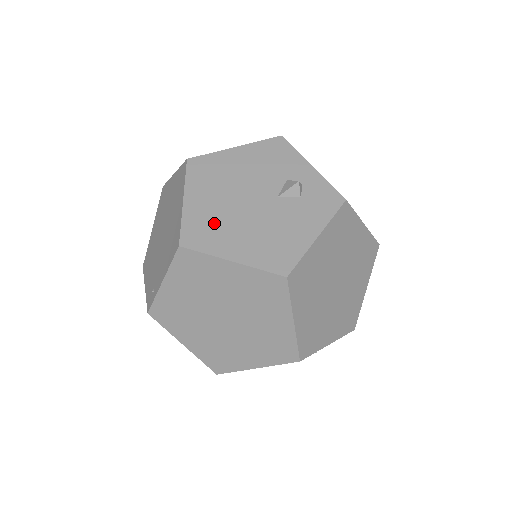
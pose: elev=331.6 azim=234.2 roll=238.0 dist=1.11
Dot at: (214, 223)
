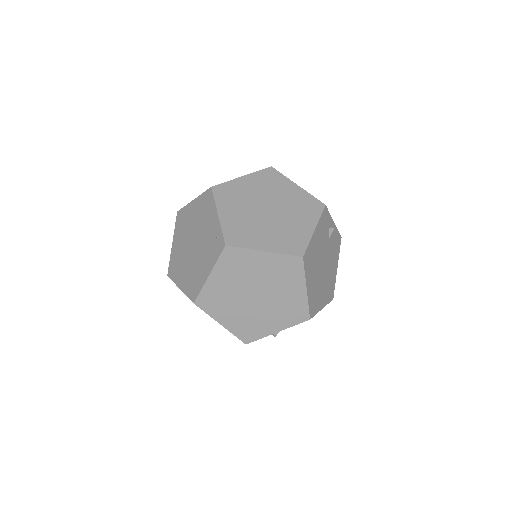
Dot at: occluded
